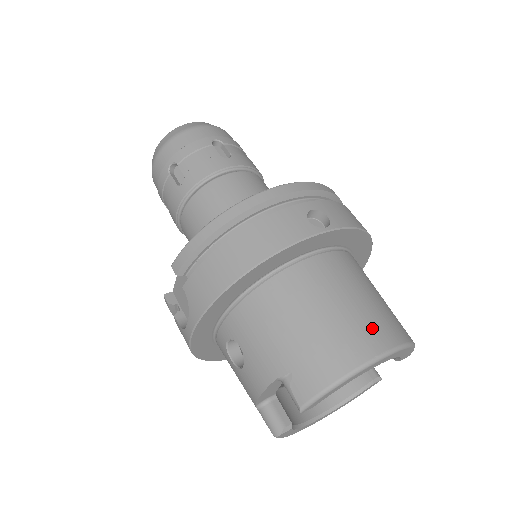
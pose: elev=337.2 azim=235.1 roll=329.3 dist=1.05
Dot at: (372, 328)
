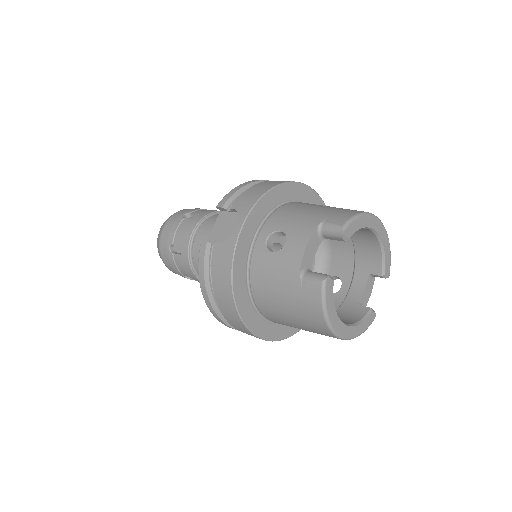
Dot at: occluded
